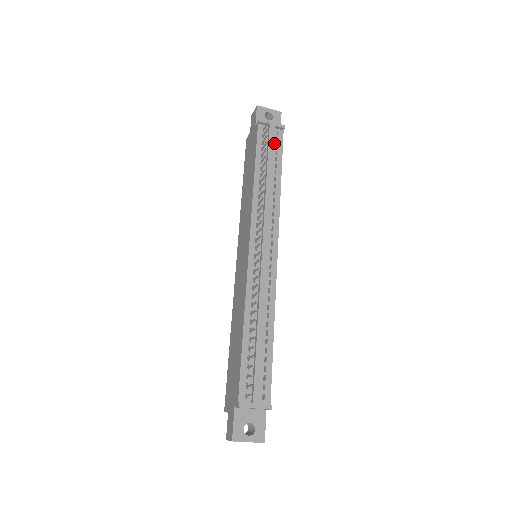
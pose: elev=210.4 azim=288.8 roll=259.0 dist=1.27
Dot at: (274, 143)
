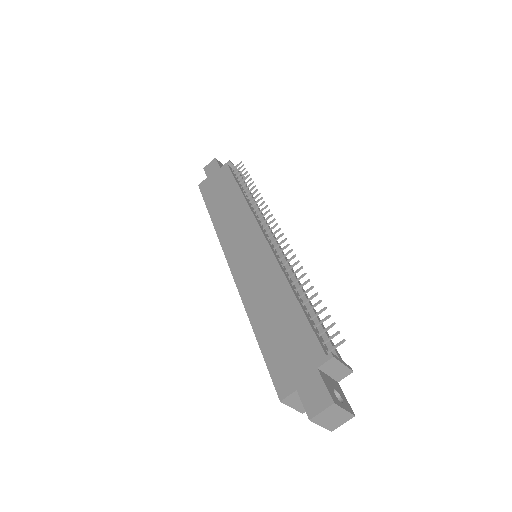
Dot at: occluded
